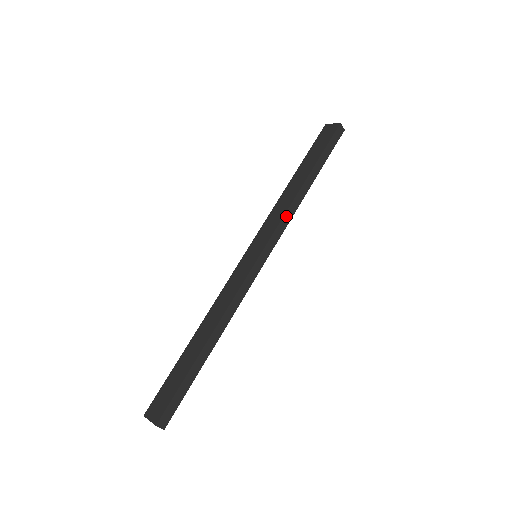
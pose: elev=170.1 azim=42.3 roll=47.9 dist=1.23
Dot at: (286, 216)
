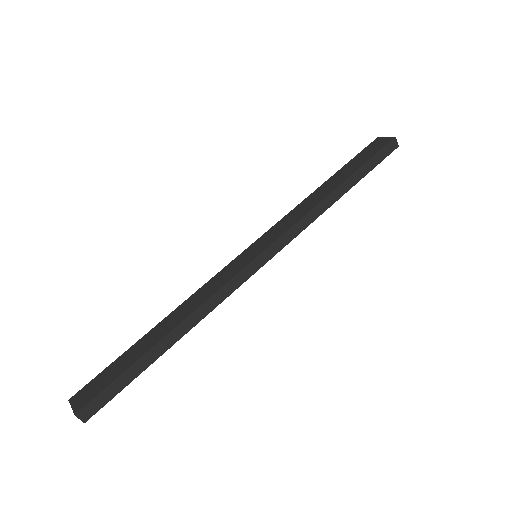
Dot at: (303, 220)
